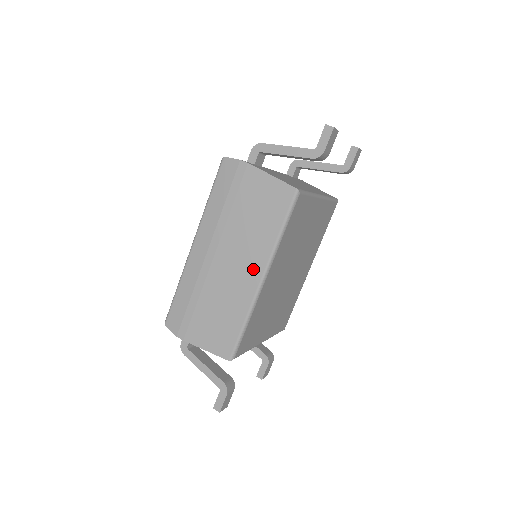
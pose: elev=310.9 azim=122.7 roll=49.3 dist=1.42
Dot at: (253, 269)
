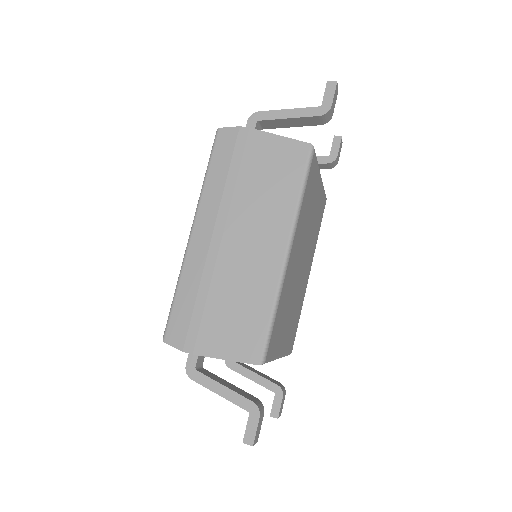
Dot at: (274, 242)
